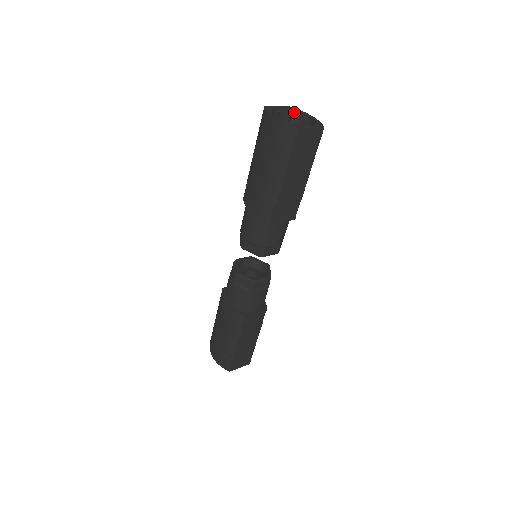
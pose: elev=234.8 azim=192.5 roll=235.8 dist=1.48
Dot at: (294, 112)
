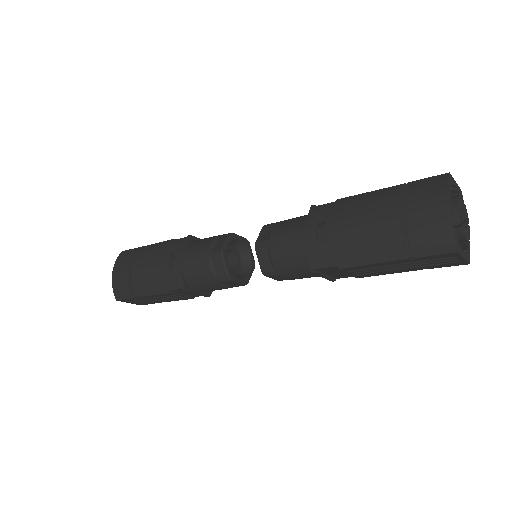
Dot at: occluded
